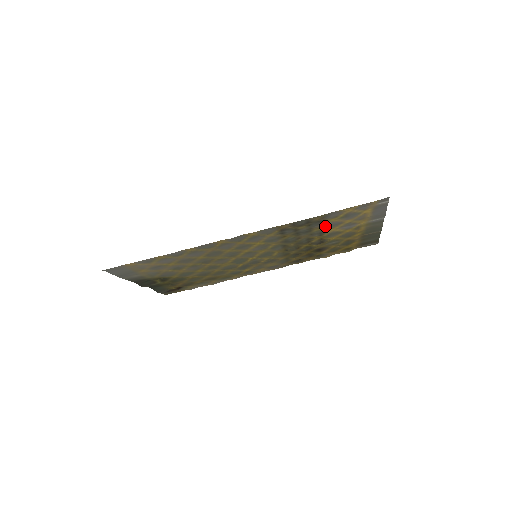
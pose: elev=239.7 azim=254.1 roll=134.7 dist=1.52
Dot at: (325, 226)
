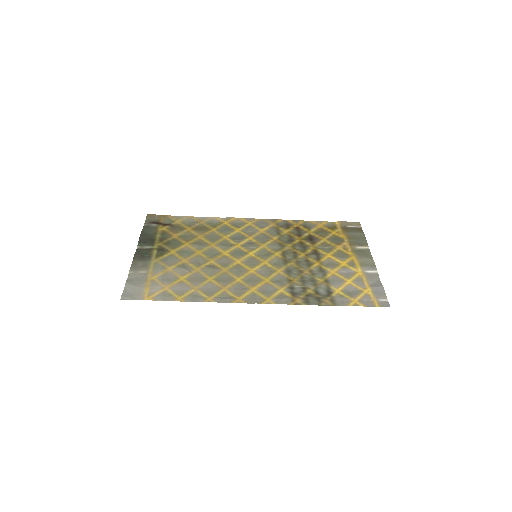
Dot at: (328, 282)
